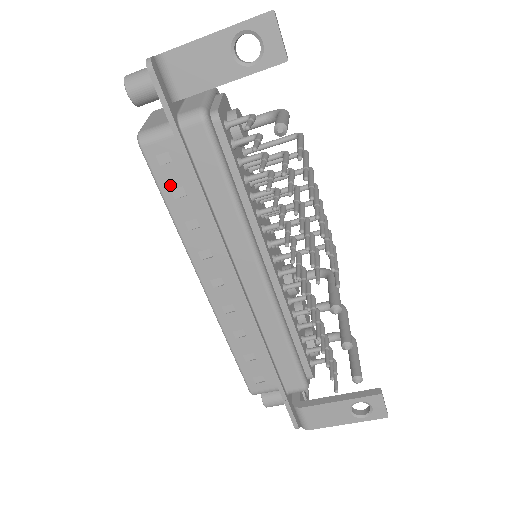
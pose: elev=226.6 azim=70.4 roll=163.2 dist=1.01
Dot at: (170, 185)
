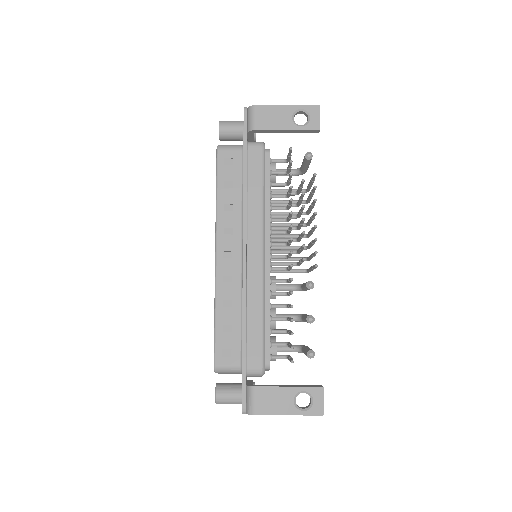
Dot at: (225, 178)
